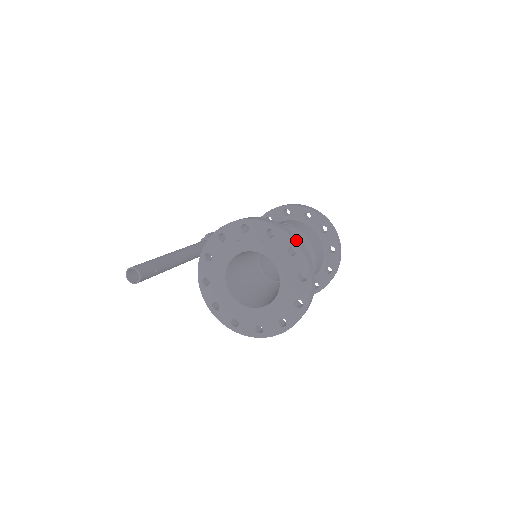
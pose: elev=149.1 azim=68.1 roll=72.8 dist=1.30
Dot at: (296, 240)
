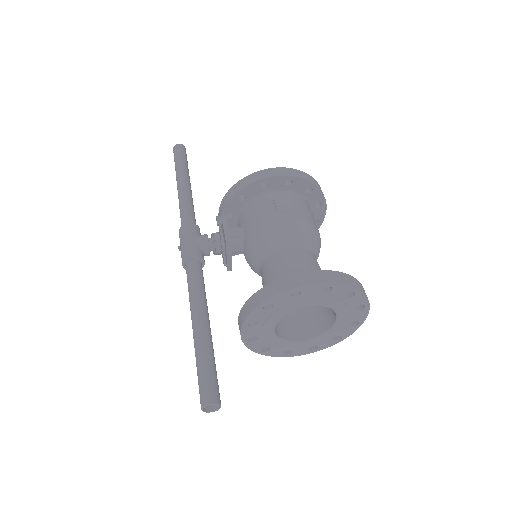
Dot at: (354, 285)
